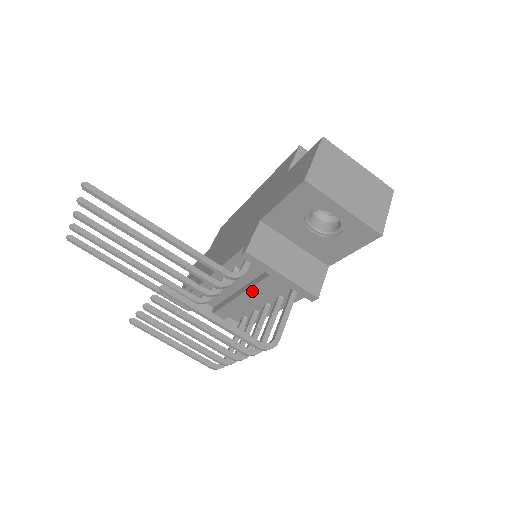
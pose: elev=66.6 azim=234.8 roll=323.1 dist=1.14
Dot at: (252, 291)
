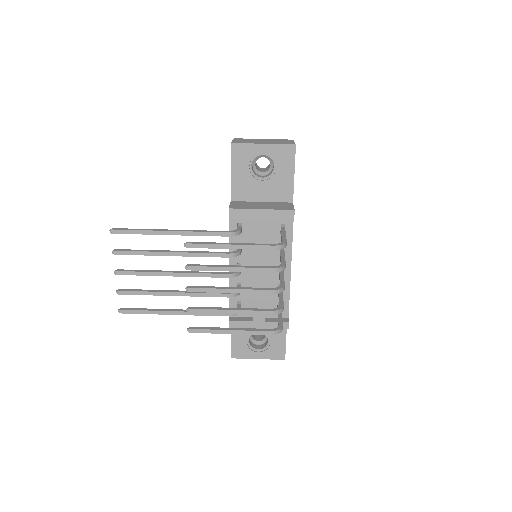
Dot at: (258, 250)
